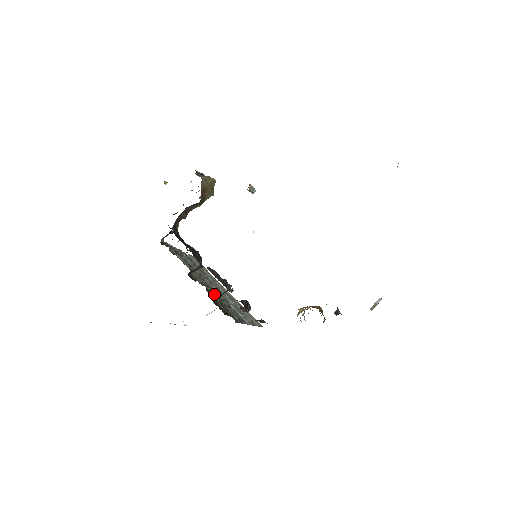
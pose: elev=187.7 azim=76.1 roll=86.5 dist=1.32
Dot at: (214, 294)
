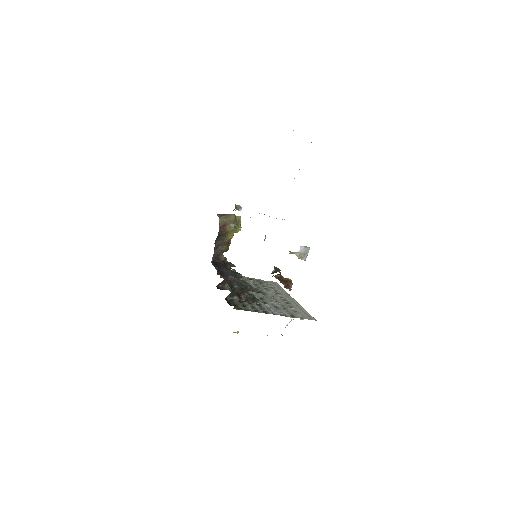
Dot at: (243, 297)
